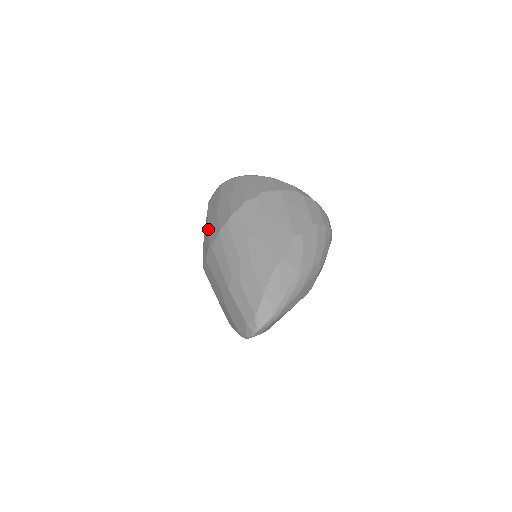
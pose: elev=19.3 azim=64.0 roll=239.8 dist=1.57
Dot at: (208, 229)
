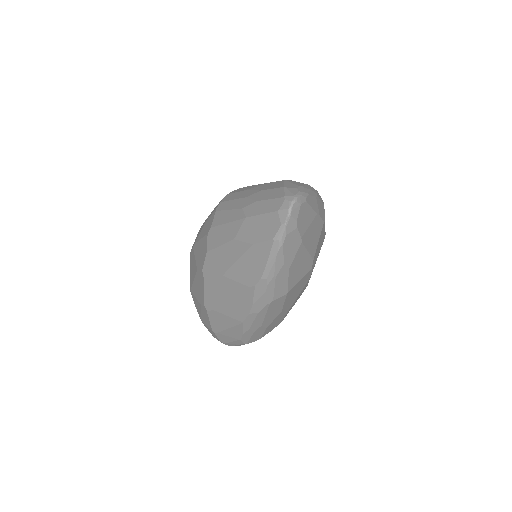
Dot at: (200, 238)
